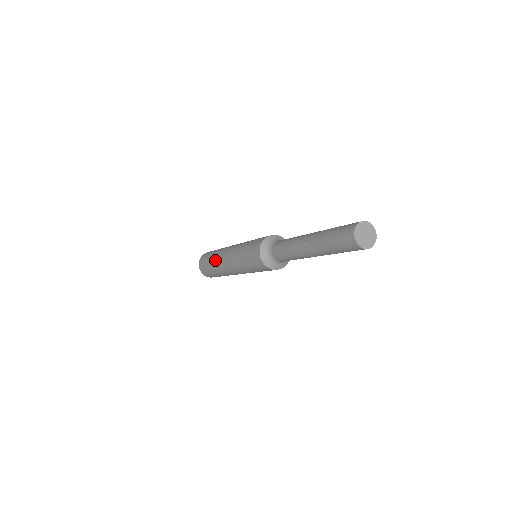
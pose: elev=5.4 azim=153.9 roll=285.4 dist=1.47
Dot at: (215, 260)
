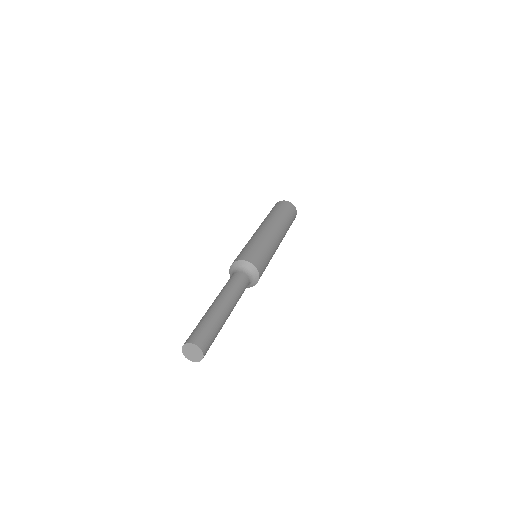
Dot at: occluded
